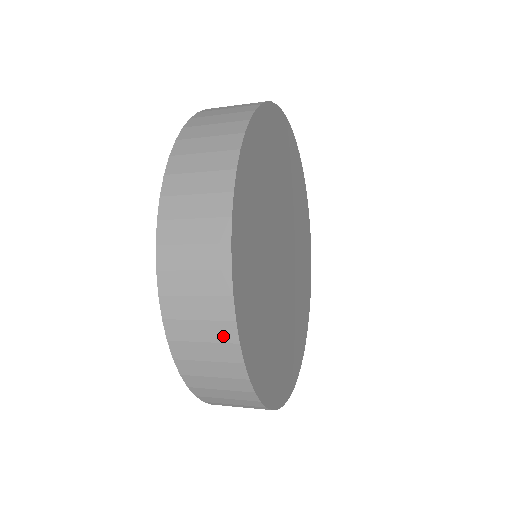
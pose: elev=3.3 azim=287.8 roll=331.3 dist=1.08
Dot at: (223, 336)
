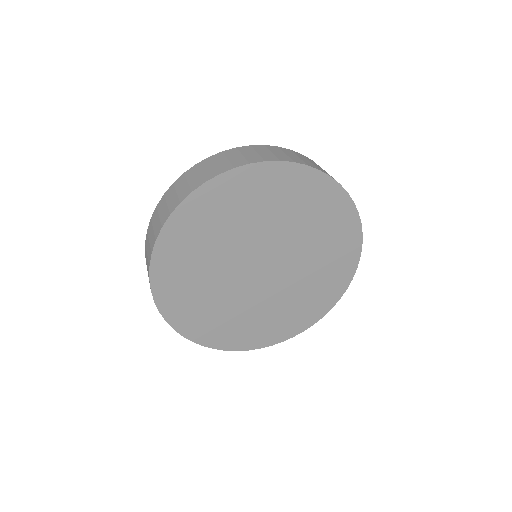
Dot at: occluded
